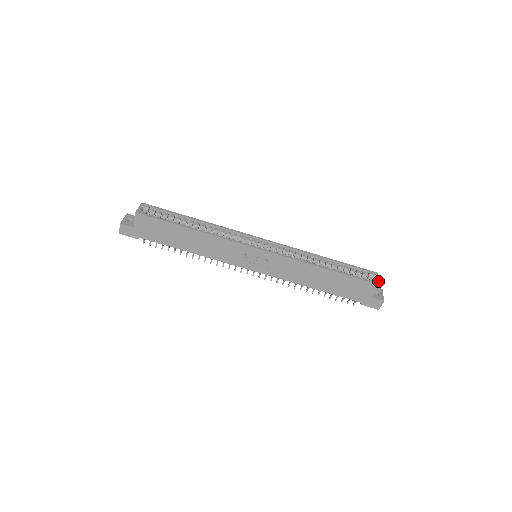
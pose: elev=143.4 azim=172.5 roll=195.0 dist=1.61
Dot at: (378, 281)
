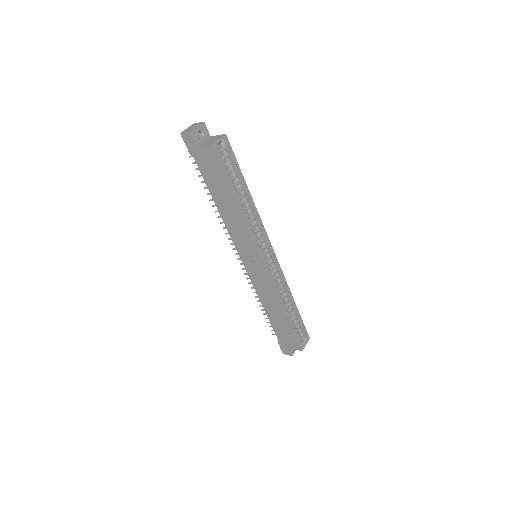
Dot at: (304, 347)
